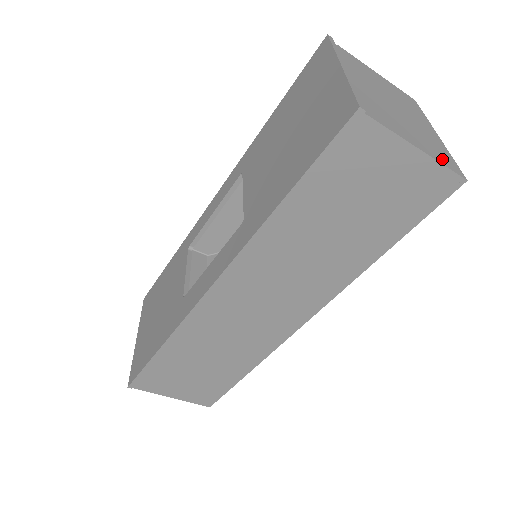
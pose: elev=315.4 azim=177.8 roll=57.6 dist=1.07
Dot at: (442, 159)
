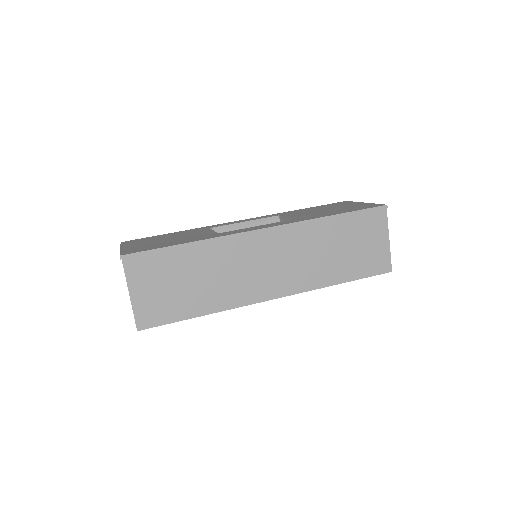
Dot at: occluded
